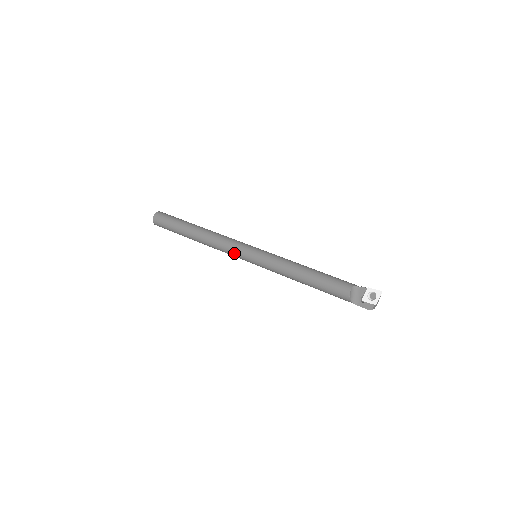
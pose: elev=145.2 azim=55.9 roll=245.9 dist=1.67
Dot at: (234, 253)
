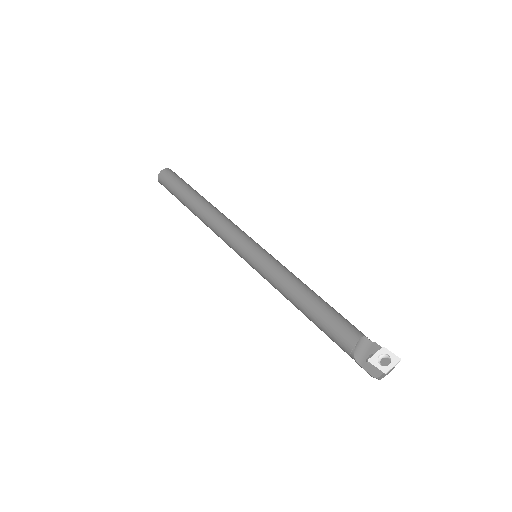
Dot at: (232, 241)
